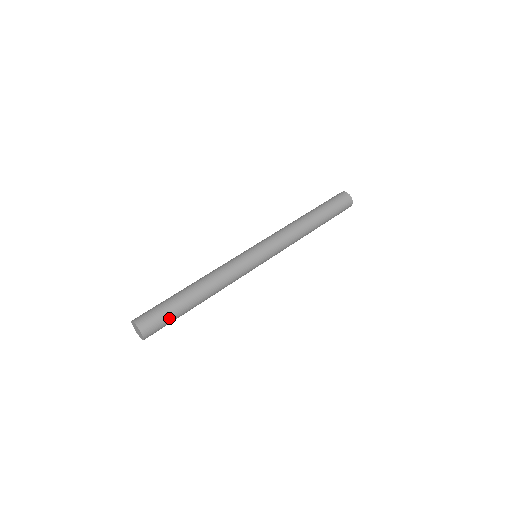
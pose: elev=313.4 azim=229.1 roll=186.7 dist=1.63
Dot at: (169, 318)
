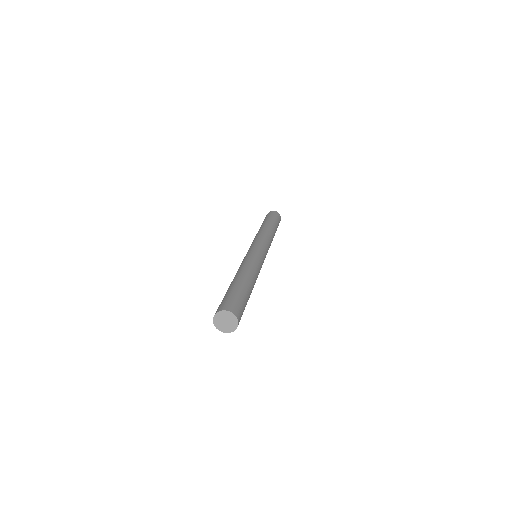
Dot at: occluded
